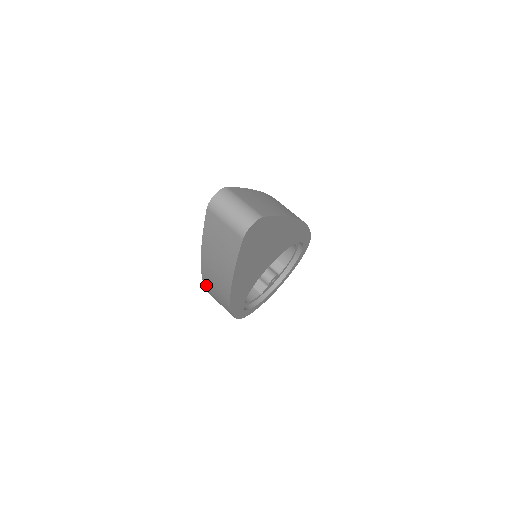
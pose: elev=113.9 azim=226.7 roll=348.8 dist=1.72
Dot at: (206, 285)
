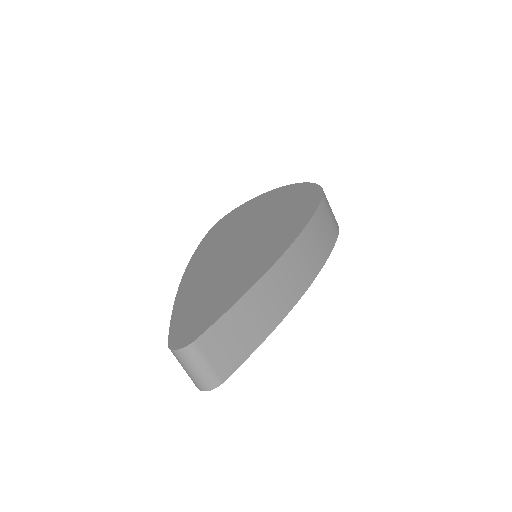
Dot at: occluded
